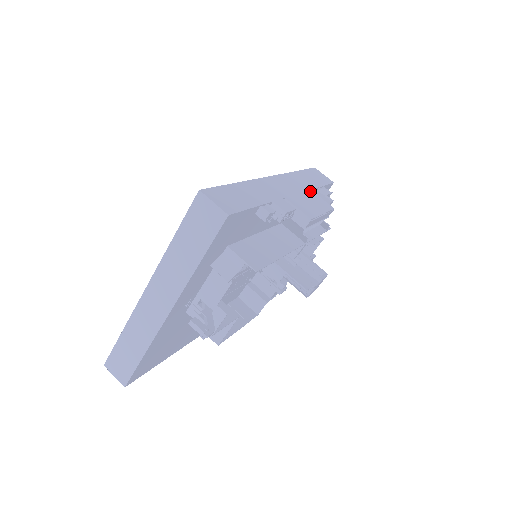
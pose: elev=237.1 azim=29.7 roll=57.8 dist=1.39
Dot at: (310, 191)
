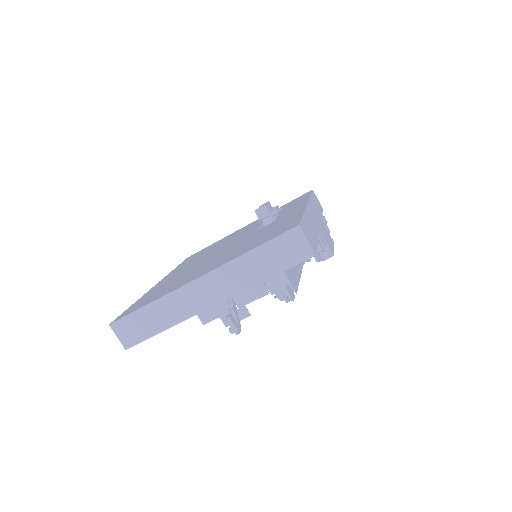
Dot at: (322, 221)
